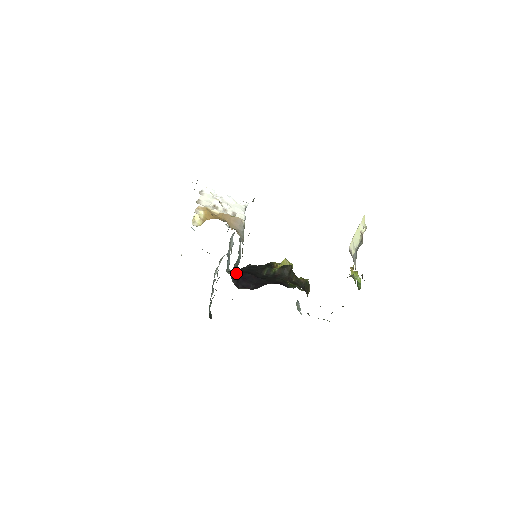
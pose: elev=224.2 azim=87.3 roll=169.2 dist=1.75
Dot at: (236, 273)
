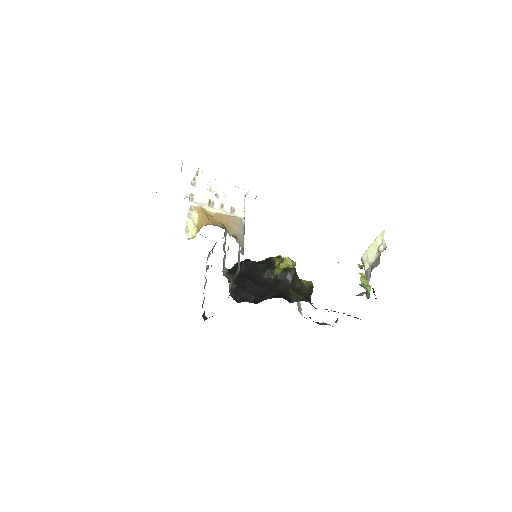
Dot at: (234, 279)
